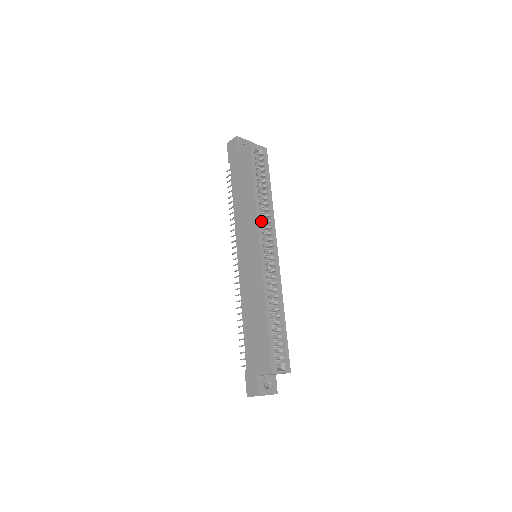
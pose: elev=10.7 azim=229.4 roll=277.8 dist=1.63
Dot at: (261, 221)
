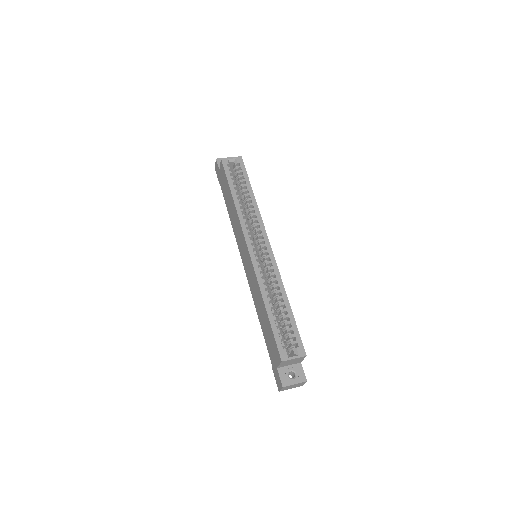
Dot at: (247, 223)
